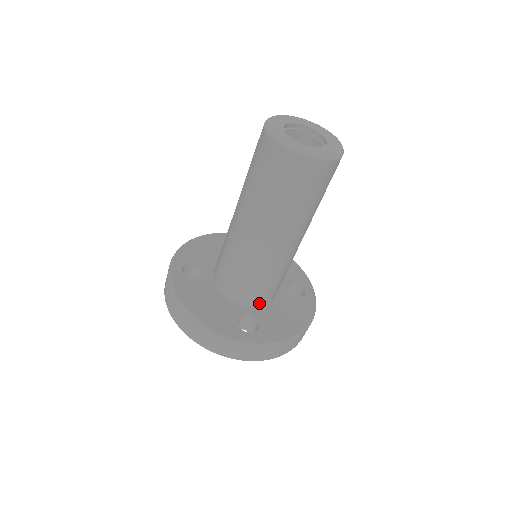
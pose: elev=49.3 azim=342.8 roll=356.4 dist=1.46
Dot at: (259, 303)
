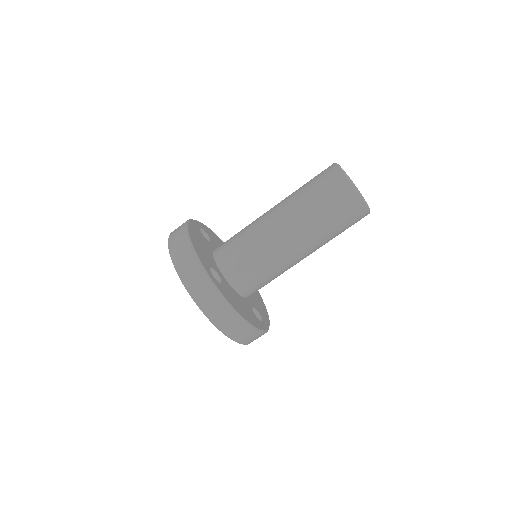
Dot at: (232, 281)
